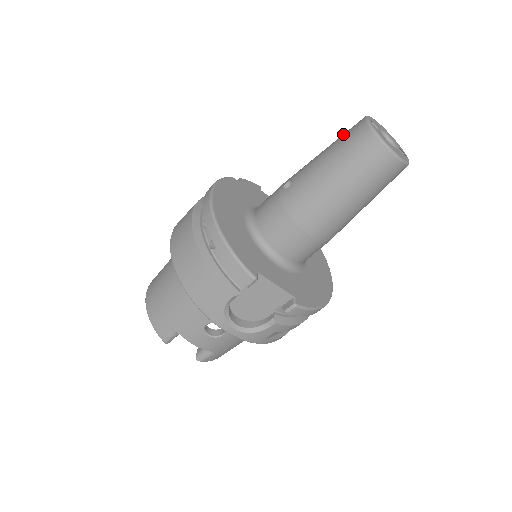
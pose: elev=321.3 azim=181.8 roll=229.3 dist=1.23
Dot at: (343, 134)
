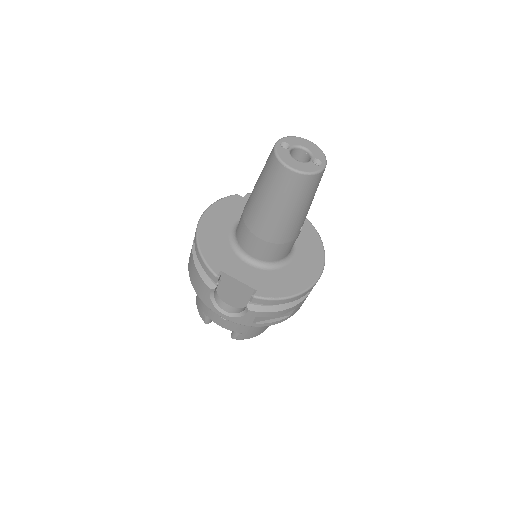
Dot at: occluded
